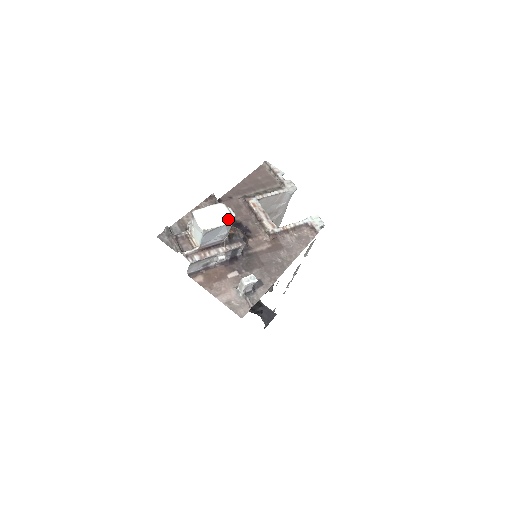
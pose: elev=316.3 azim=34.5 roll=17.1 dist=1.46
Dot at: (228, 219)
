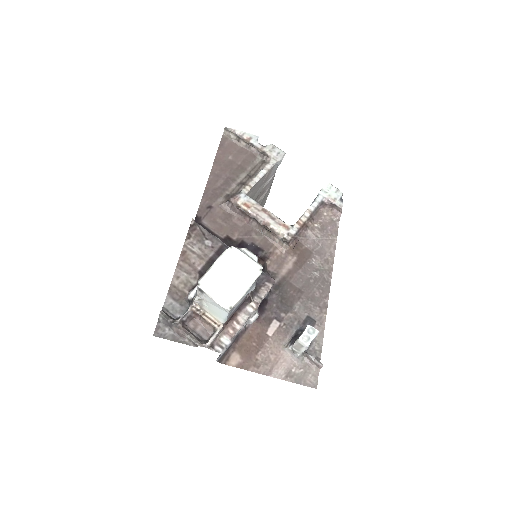
Dot at: (253, 271)
